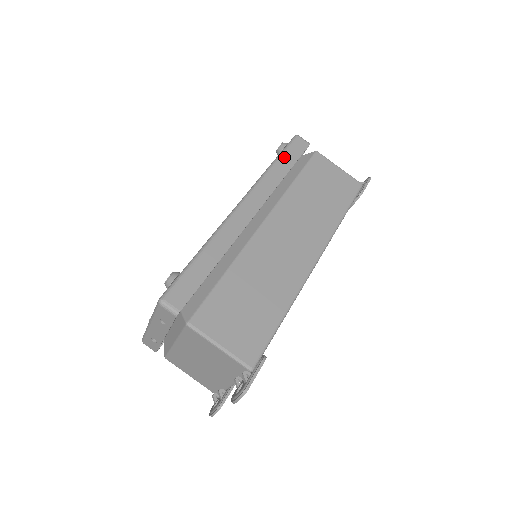
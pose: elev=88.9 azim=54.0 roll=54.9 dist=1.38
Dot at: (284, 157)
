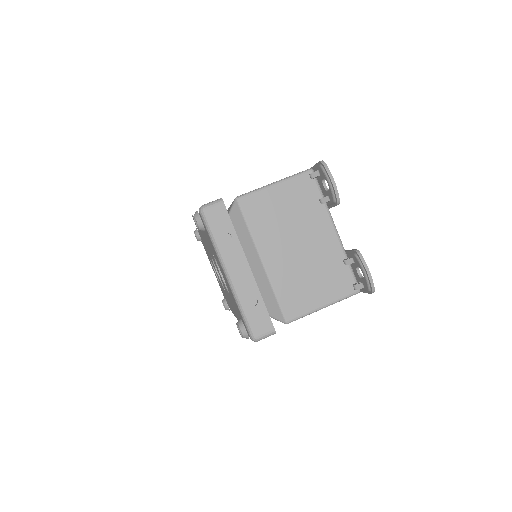
Dot at: occluded
